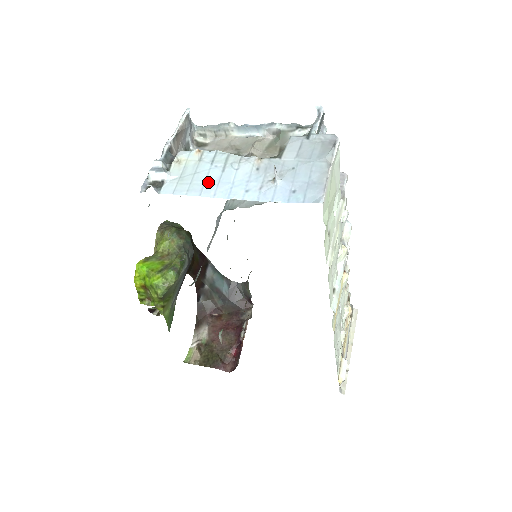
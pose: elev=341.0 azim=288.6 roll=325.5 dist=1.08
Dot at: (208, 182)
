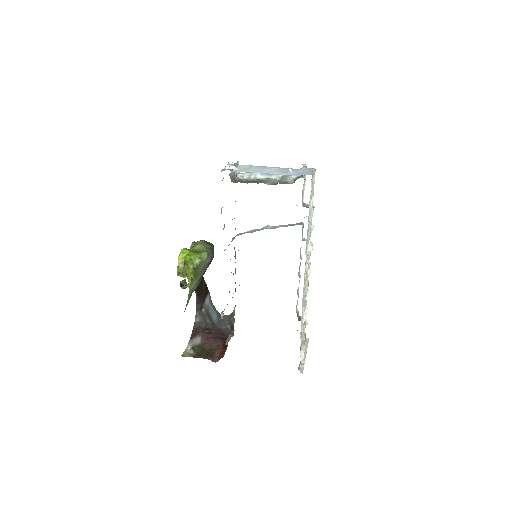
Dot at: (256, 170)
